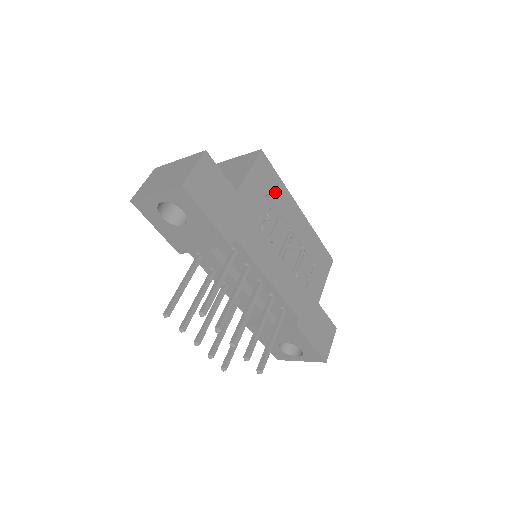
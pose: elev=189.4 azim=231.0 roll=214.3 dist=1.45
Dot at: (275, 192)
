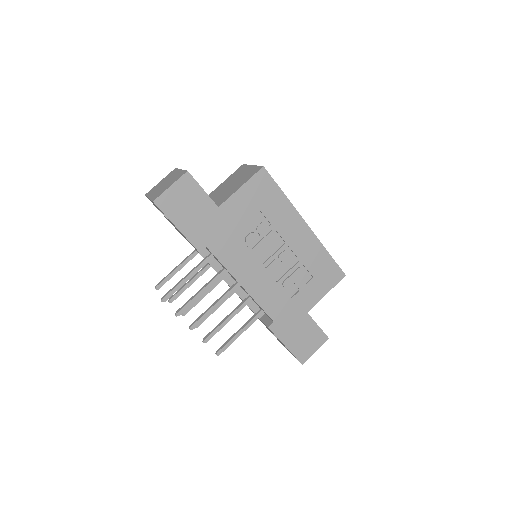
Dot at: (273, 207)
